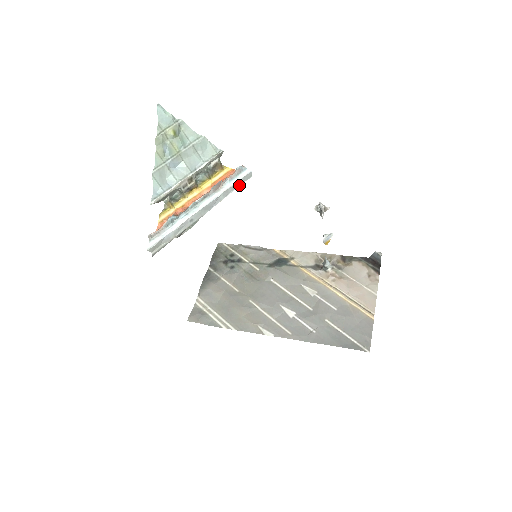
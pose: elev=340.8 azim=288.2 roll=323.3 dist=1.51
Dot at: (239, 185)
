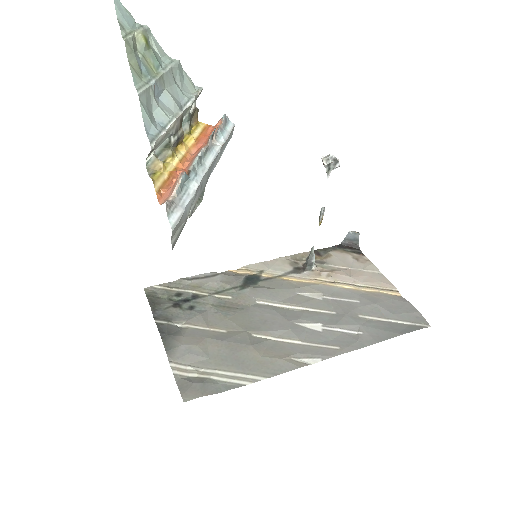
Dot at: (226, 144)
